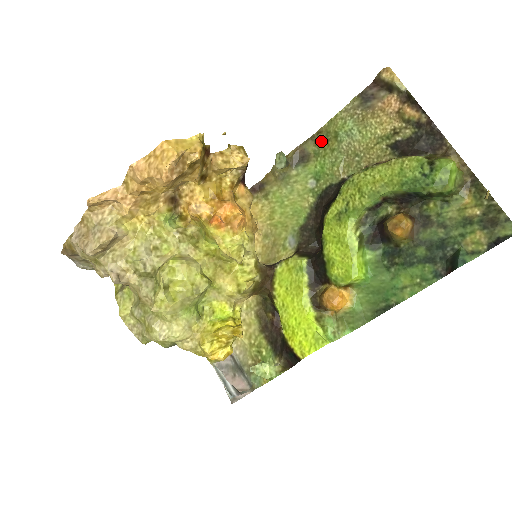
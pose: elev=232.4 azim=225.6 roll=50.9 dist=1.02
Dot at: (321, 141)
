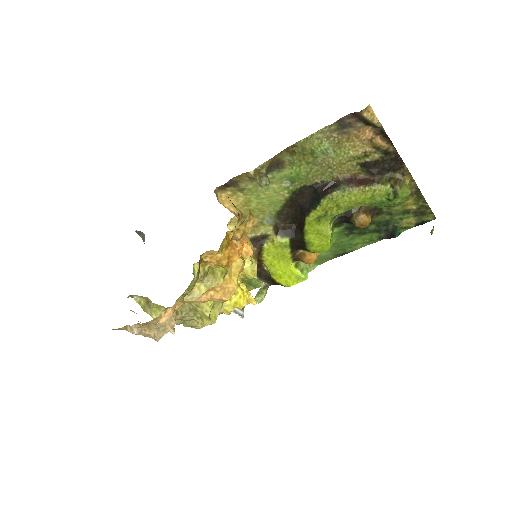
Dot at: (296, 154)
